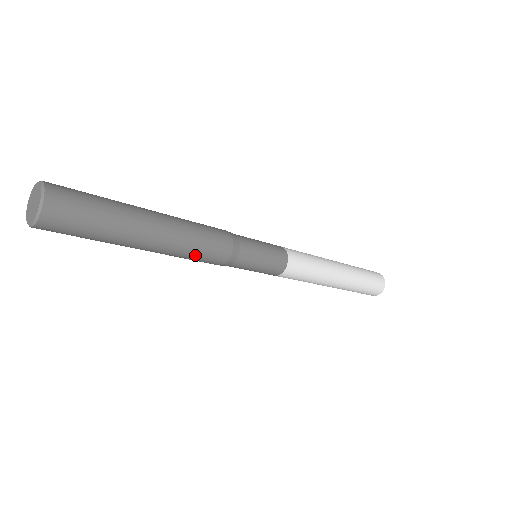
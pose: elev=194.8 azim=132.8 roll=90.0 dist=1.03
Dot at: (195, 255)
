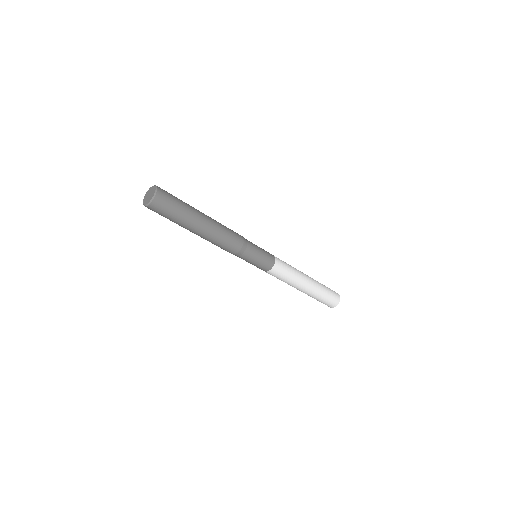
Dot at: (225, 238)
